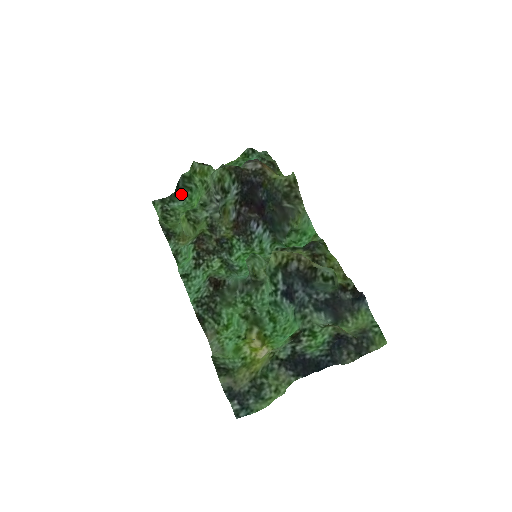
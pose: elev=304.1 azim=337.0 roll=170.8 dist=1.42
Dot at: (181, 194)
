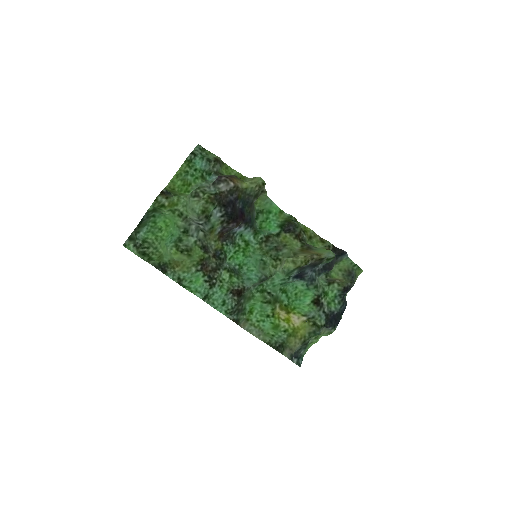
Dot at: (144, 223)
